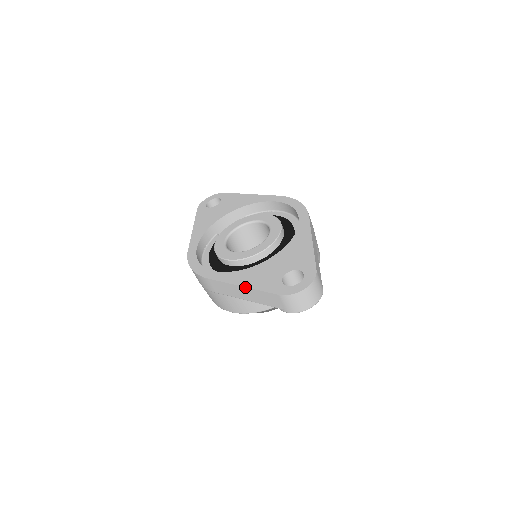
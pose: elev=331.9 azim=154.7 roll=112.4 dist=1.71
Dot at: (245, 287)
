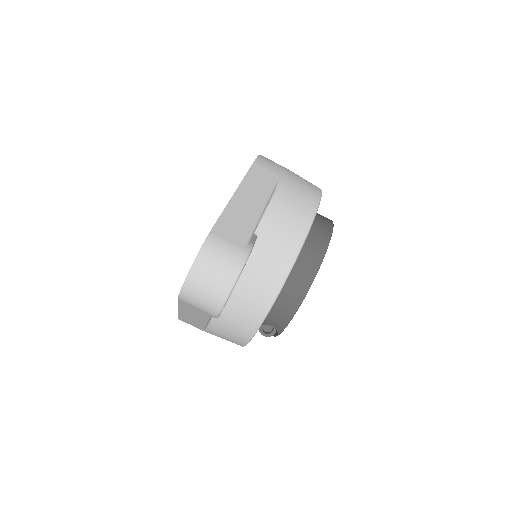
Dot at: (178, 309)
